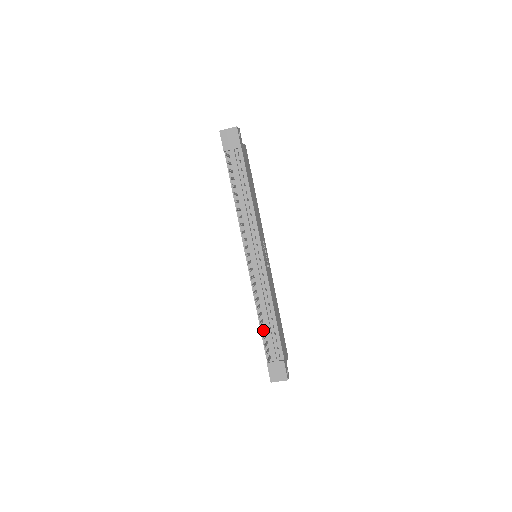
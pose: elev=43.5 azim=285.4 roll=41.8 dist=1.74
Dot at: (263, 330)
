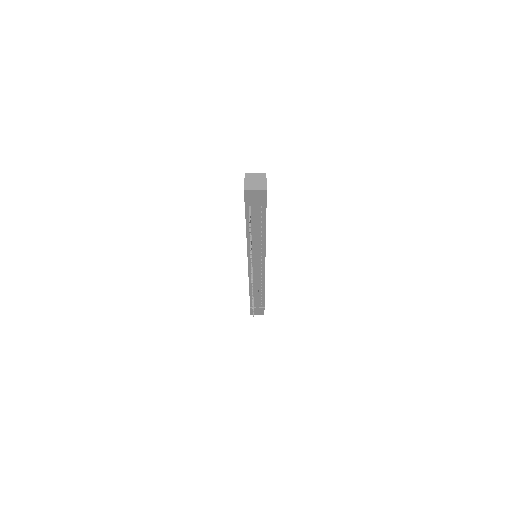
Dot at: occluded
